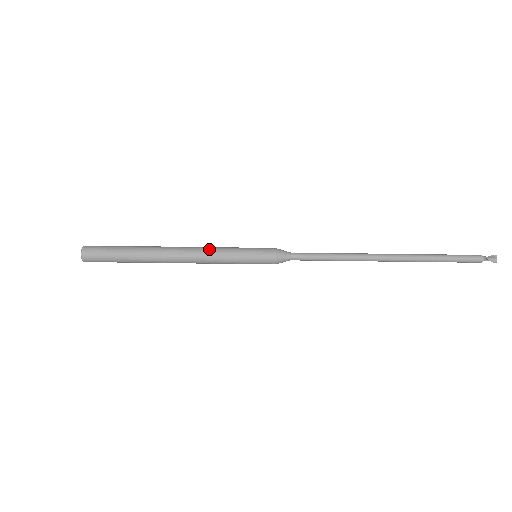
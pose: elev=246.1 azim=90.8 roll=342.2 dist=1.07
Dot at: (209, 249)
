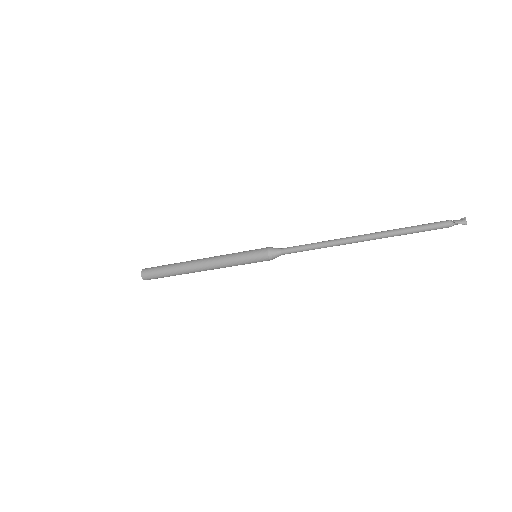
Dot at: (221, 256)
